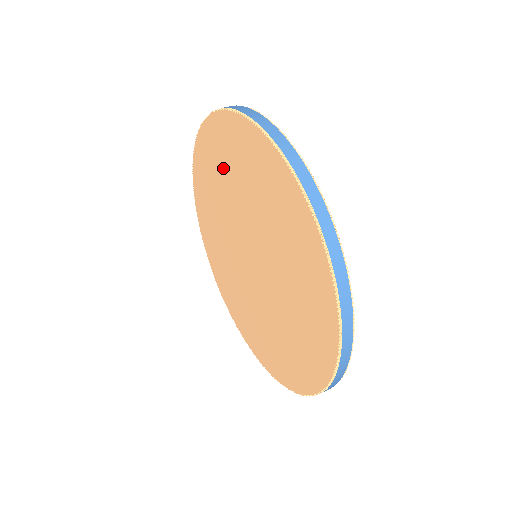
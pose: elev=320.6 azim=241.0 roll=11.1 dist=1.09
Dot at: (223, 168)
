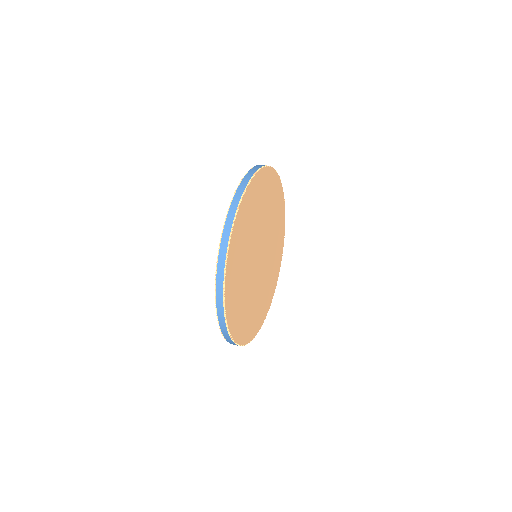
Dot at: occluded
